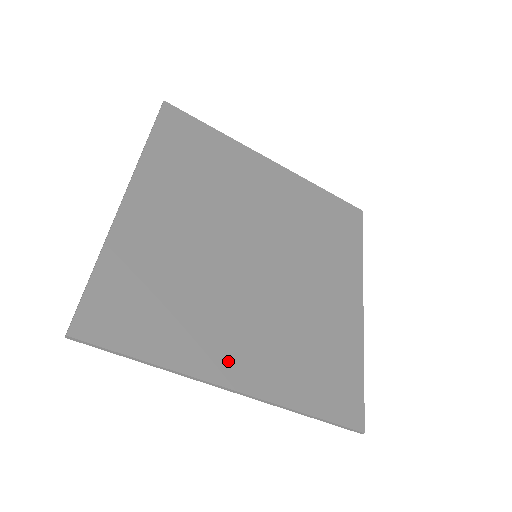
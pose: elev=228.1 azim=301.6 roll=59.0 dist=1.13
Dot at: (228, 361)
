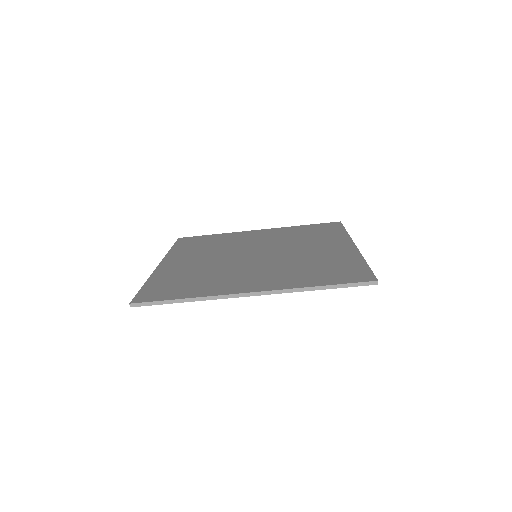
Dot at: (243, 286)
